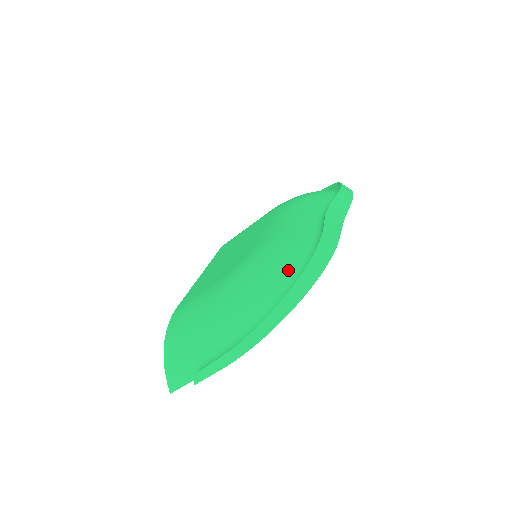
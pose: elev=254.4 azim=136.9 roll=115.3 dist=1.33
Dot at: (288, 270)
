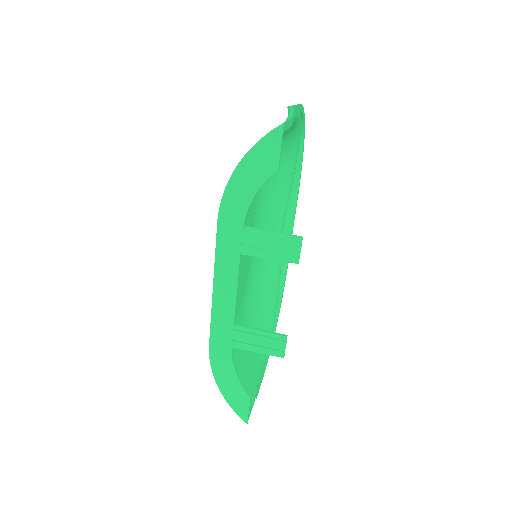
Dot at: occluded
